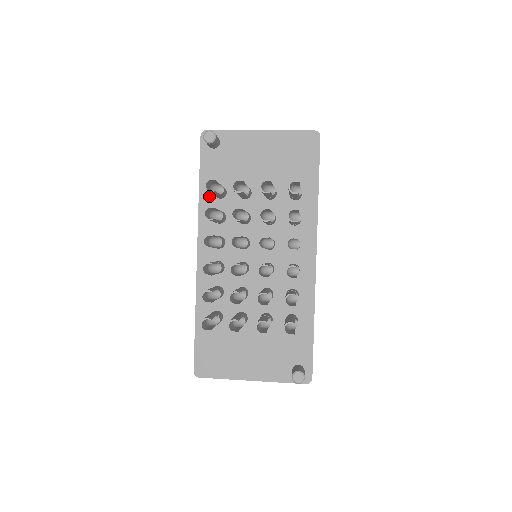
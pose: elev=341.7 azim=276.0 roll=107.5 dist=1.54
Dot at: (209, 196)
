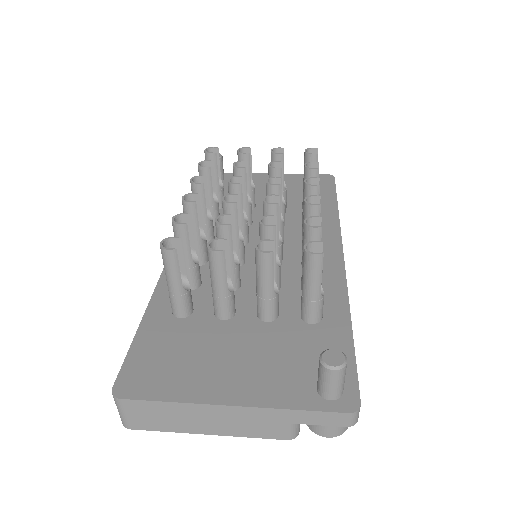
Dot at: occluded
